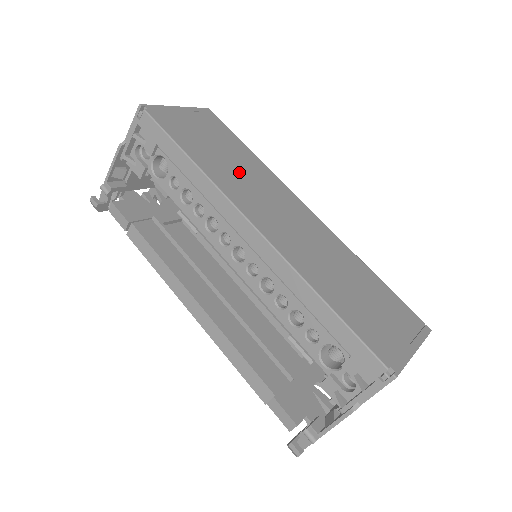
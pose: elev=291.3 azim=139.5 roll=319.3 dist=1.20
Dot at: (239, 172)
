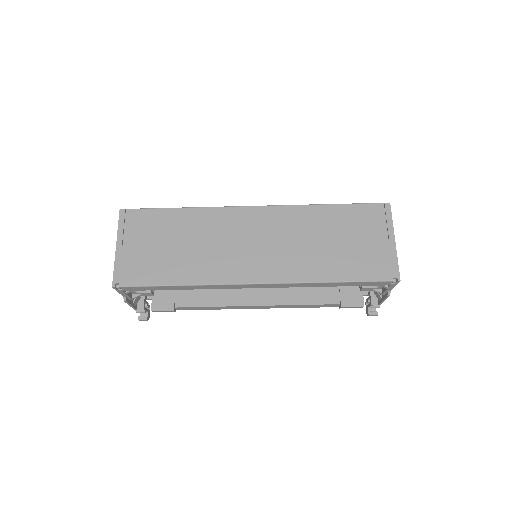
Dot at: (203, 247)
